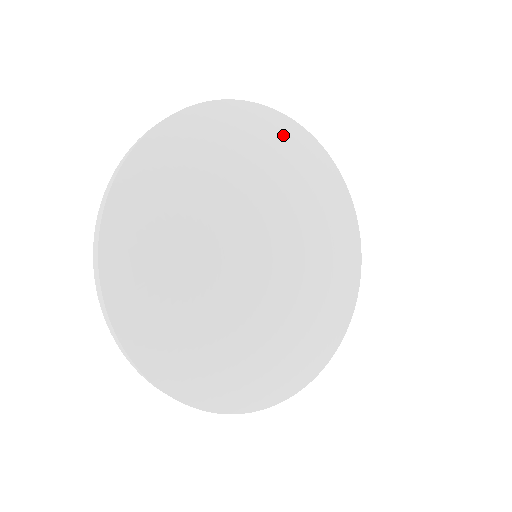
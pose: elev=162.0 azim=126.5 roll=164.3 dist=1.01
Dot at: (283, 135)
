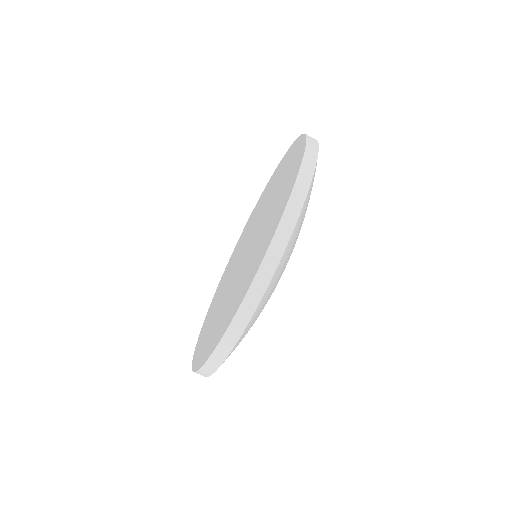
Dot at: occluded
